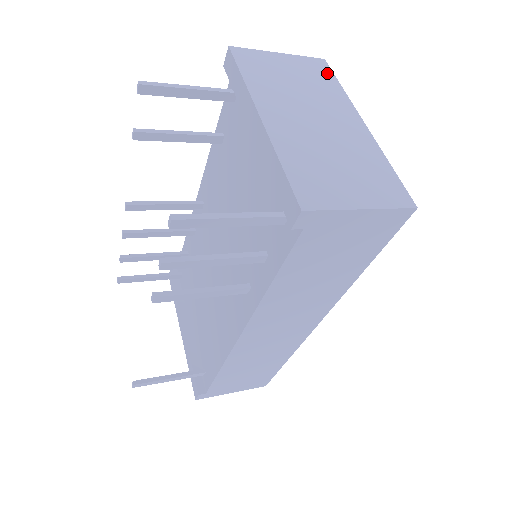
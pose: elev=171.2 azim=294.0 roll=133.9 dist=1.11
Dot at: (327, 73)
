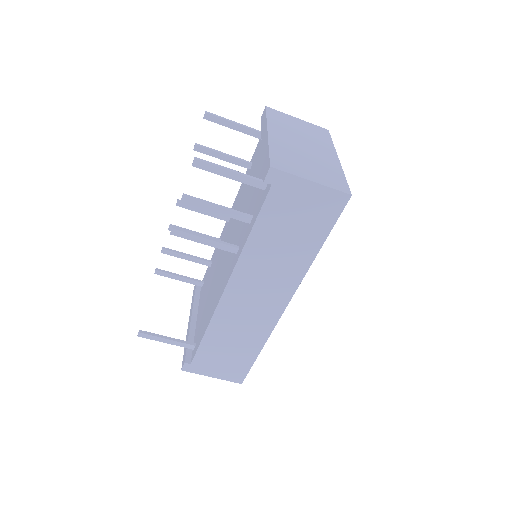
Dot at: (326, 134)
